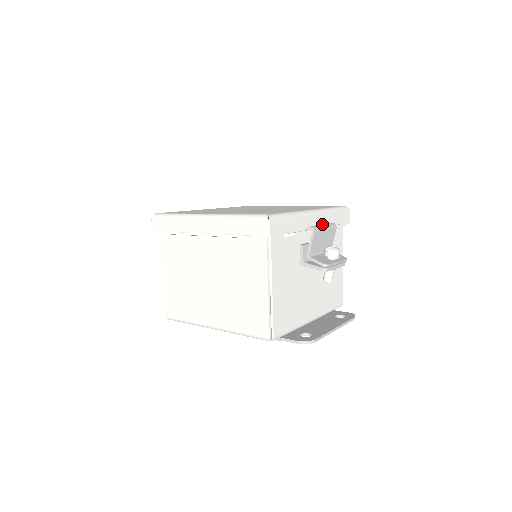
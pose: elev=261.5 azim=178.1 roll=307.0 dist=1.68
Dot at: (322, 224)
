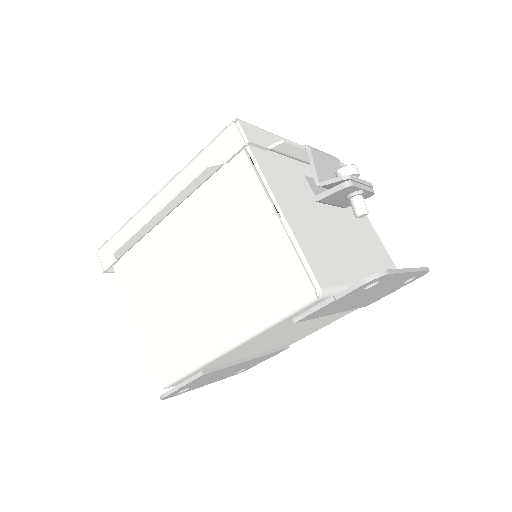
Dot at: occluded
